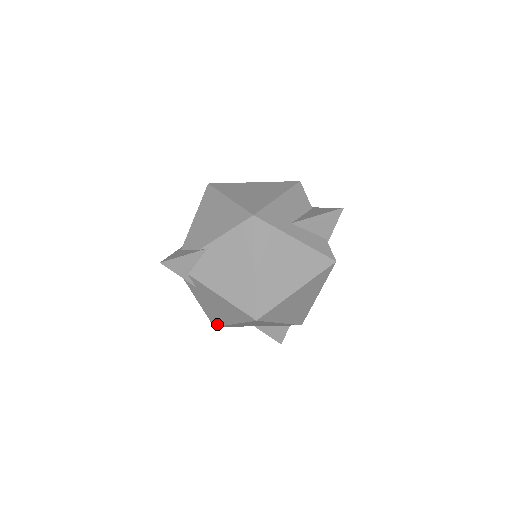
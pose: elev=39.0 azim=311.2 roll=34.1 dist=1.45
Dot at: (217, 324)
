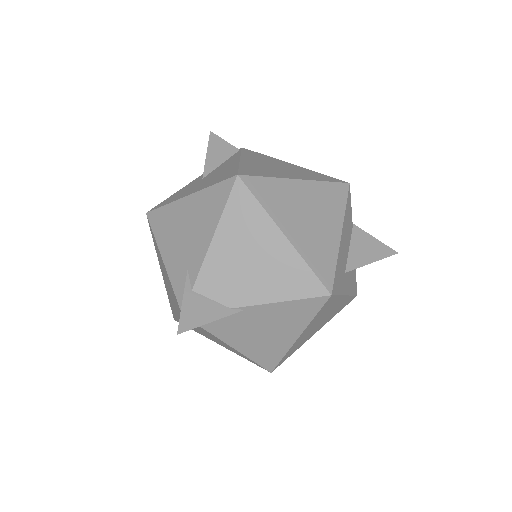
Dot at: occluded
